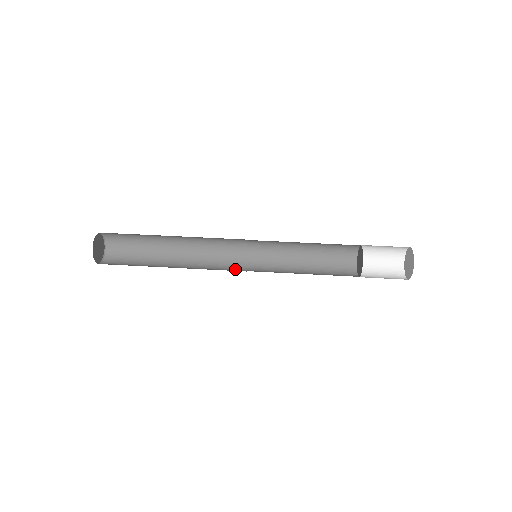
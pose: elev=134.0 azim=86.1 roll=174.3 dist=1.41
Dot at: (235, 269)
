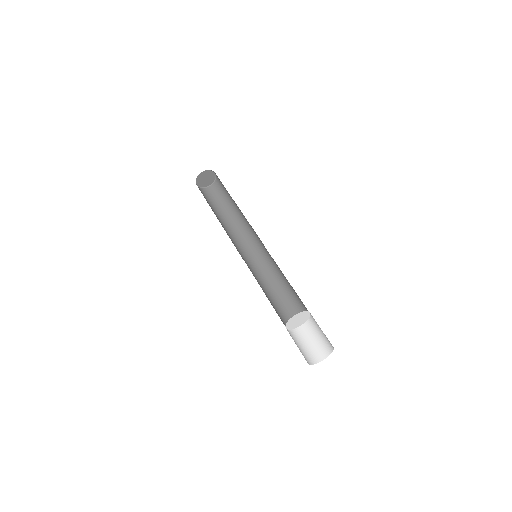
Dot at: occluded
